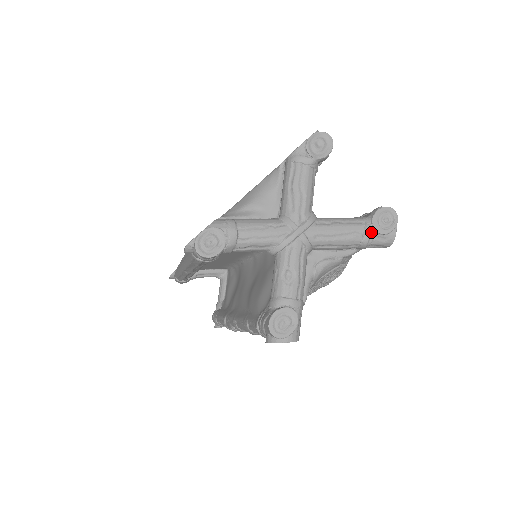
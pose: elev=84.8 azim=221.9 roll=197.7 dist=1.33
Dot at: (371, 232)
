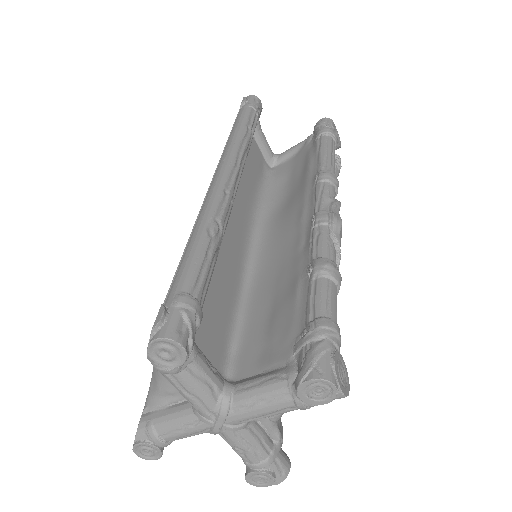
Dot at: (305, 406)
